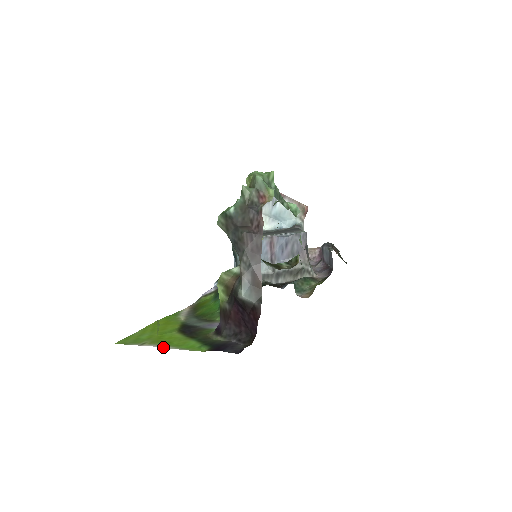
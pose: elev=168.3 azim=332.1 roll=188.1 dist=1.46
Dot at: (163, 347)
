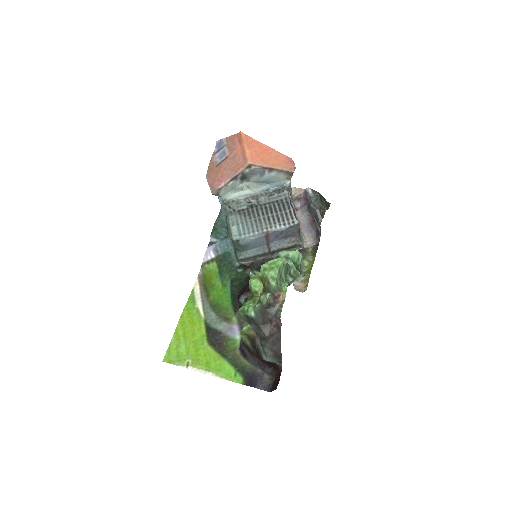
Dot at: occluded
